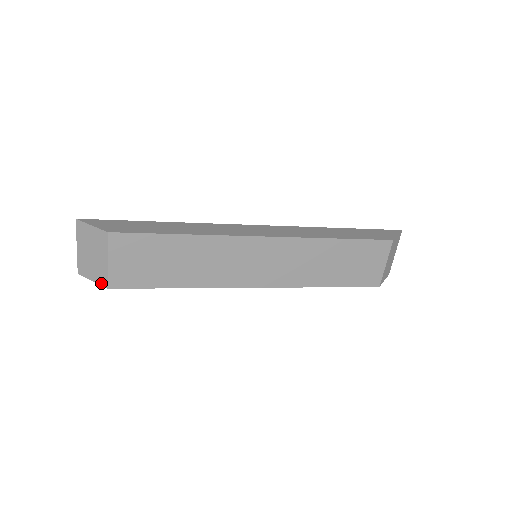
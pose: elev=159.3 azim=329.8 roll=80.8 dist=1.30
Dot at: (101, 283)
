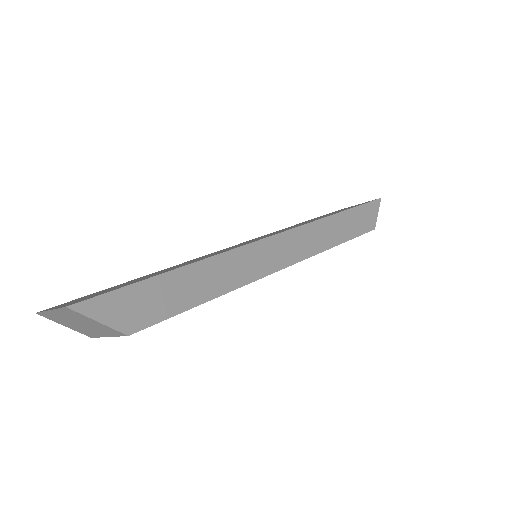
Dot at: (81, 333)
